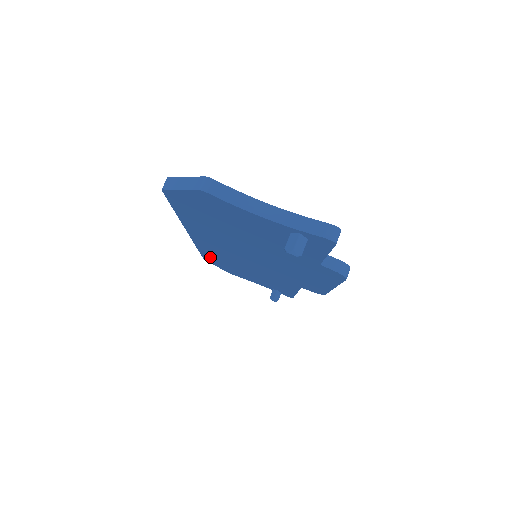
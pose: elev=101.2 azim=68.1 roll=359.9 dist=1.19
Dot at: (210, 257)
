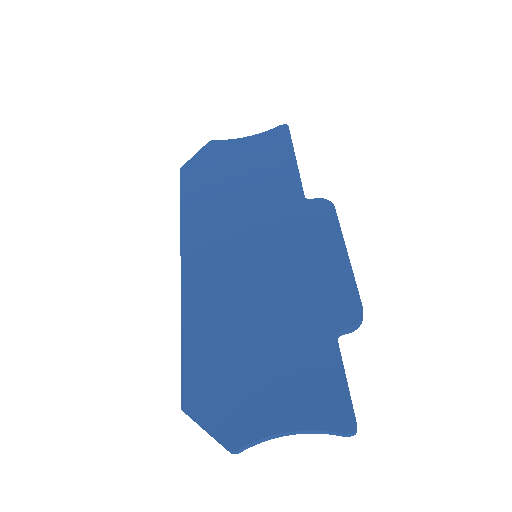
Dot at: occluded
